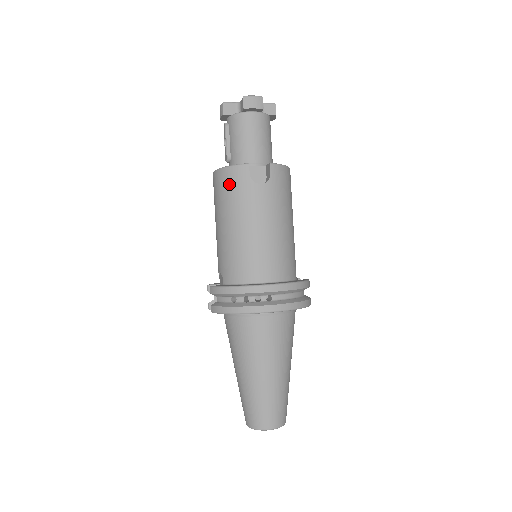
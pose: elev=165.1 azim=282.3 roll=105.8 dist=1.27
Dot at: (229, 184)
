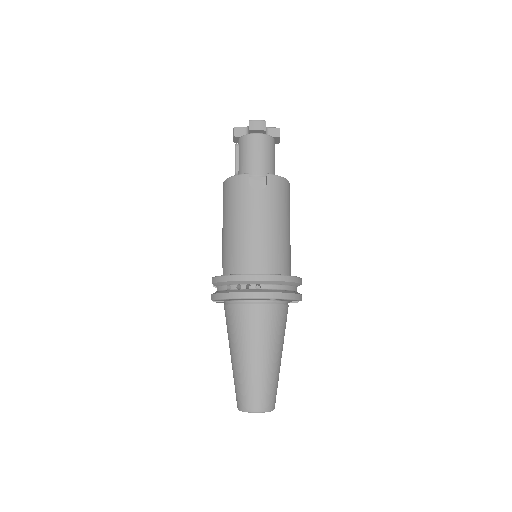
Dot at: (232, 191)
